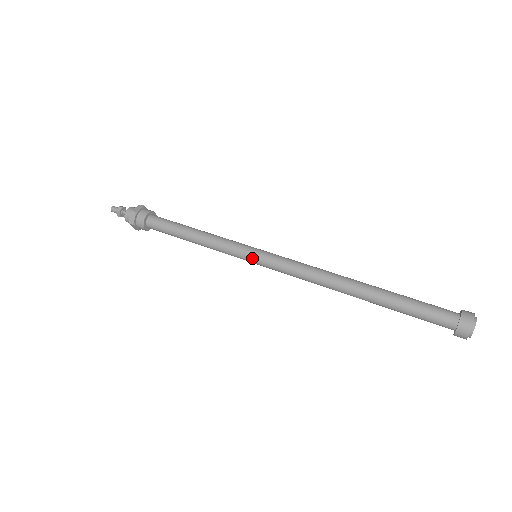
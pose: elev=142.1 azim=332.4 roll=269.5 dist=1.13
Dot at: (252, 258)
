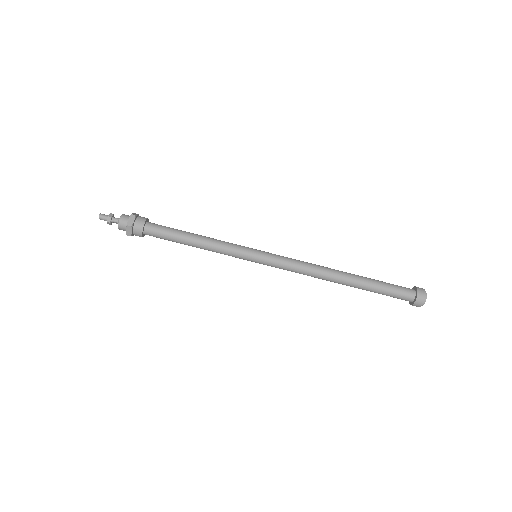
Dot at: (254, 261)
